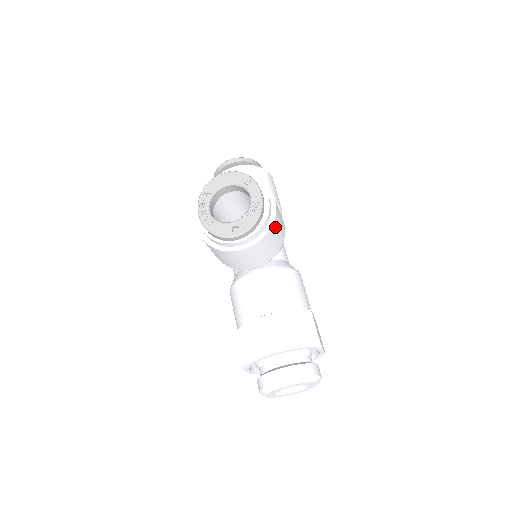
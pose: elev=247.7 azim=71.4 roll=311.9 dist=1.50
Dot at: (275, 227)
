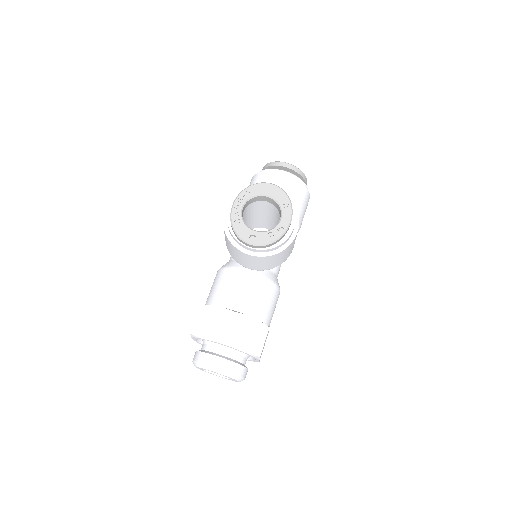
Dot at: (284, 252)
